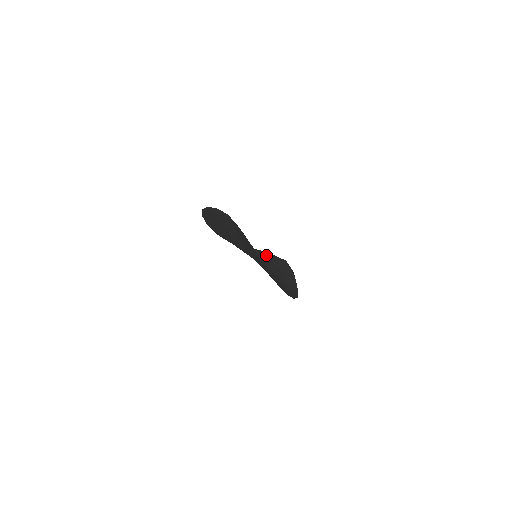
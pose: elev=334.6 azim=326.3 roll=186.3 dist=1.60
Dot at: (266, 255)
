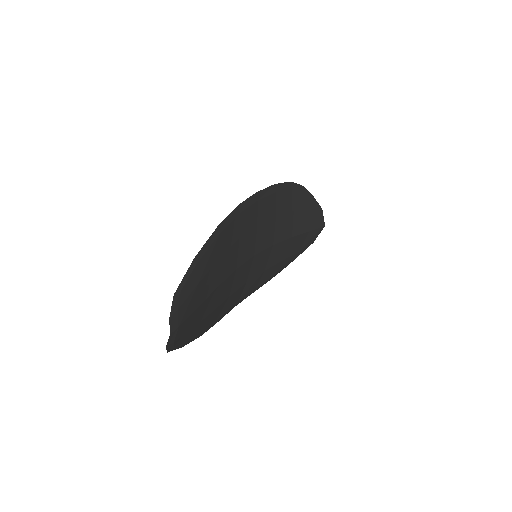
Dot at: (304, 219)
